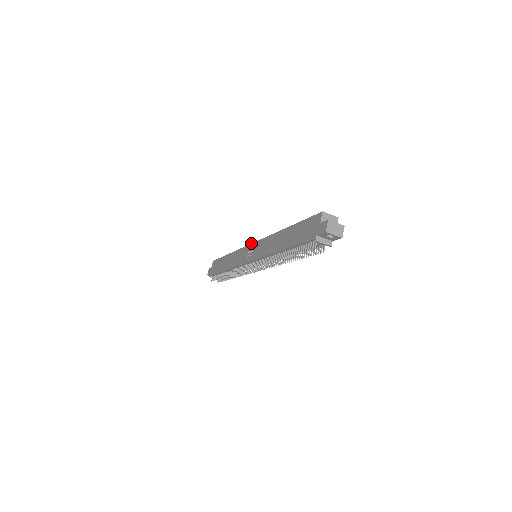
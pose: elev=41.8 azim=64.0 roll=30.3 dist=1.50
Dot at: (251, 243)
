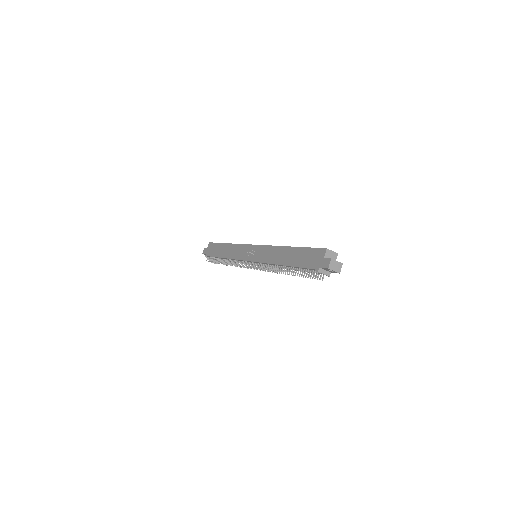
Dot at: occluded
